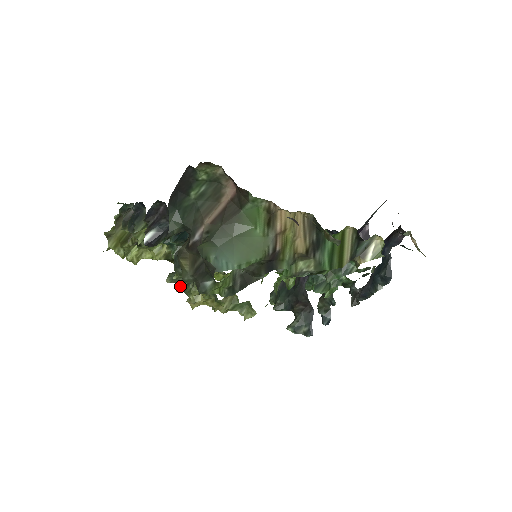
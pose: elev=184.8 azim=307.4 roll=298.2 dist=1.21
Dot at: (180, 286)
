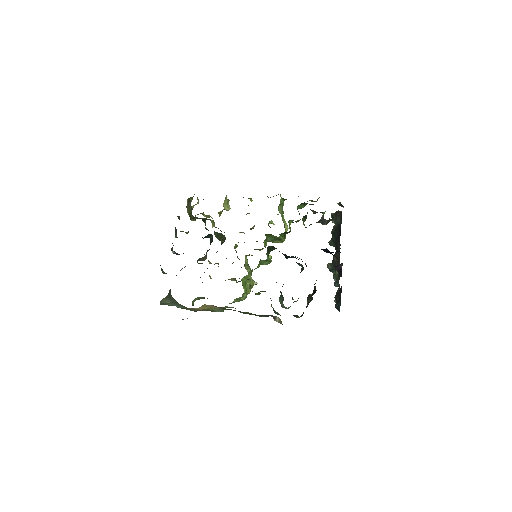
Dot at: (209, 262)
